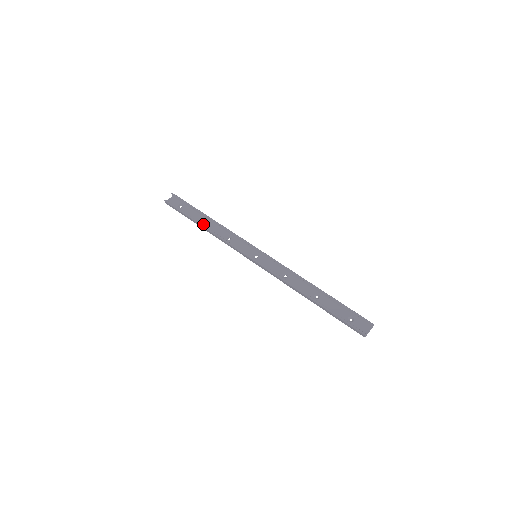
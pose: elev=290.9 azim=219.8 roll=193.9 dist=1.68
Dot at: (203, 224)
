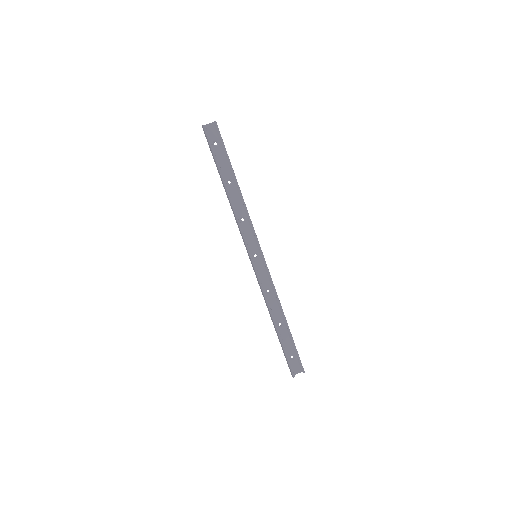
Dot at: (227, 185)
